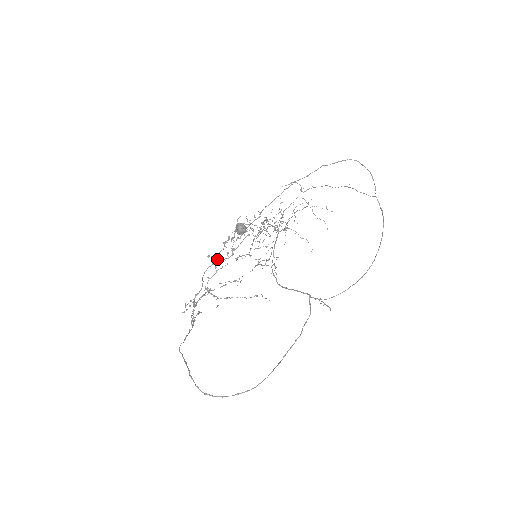
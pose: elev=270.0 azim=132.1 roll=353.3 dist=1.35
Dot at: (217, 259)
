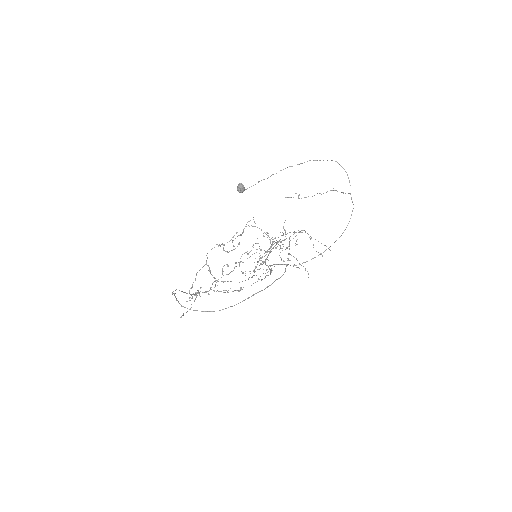
Dot at: occluded
